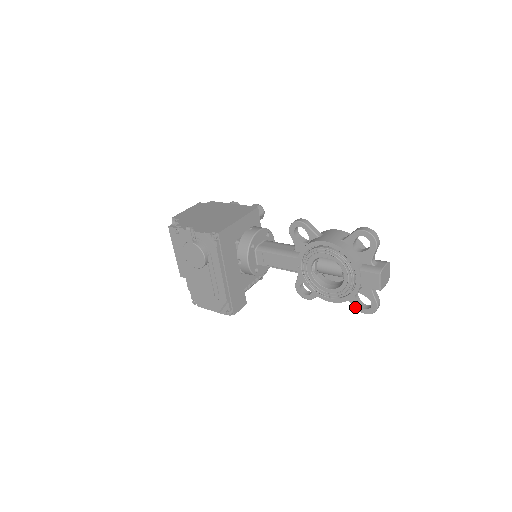
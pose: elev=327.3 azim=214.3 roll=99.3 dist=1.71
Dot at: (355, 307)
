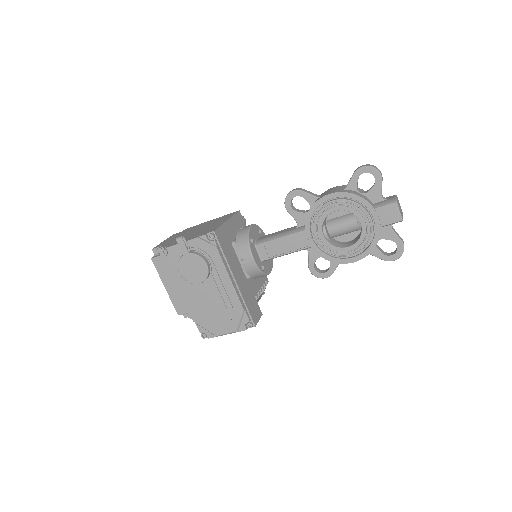
Dot at: (381, 258)
